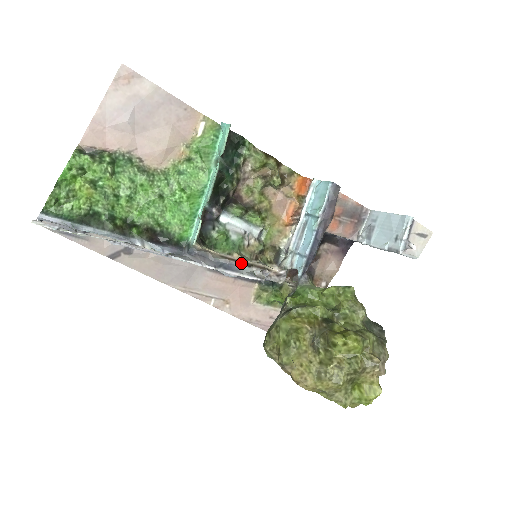
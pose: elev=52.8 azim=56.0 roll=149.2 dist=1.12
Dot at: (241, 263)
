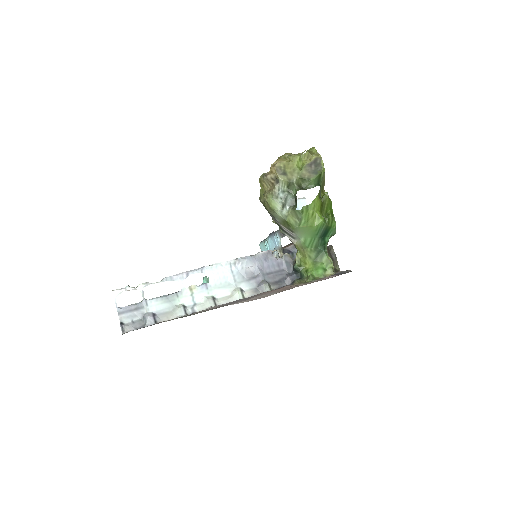
Dot at: occluded
